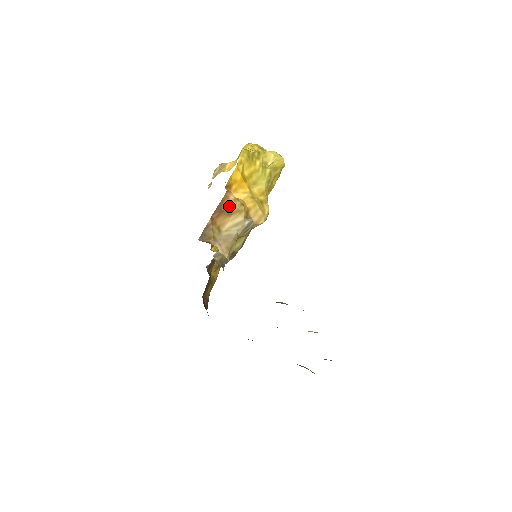
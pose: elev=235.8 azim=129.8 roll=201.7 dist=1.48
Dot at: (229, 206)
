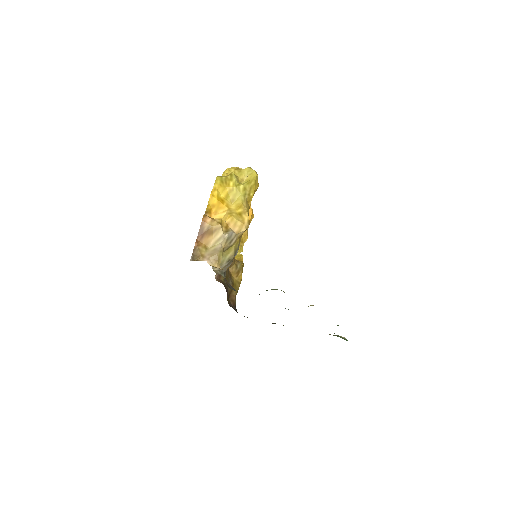
Dot at: (208, 228)
